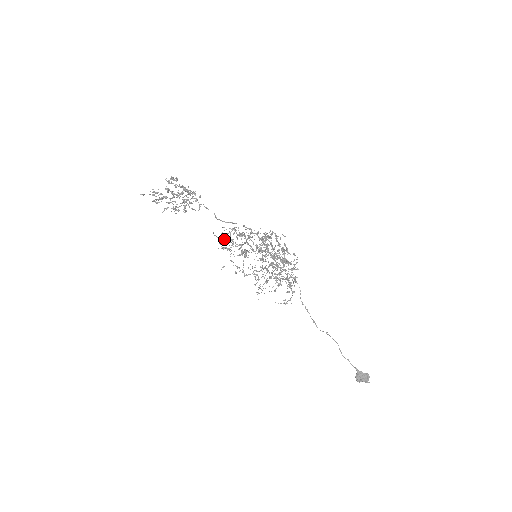
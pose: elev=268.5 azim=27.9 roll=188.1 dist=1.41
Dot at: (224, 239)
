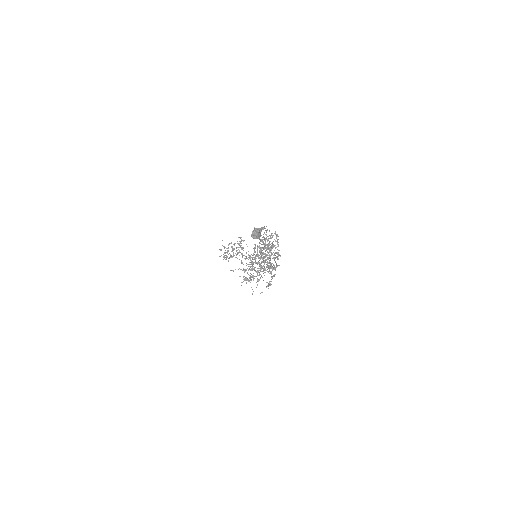
Dot at: occluded
